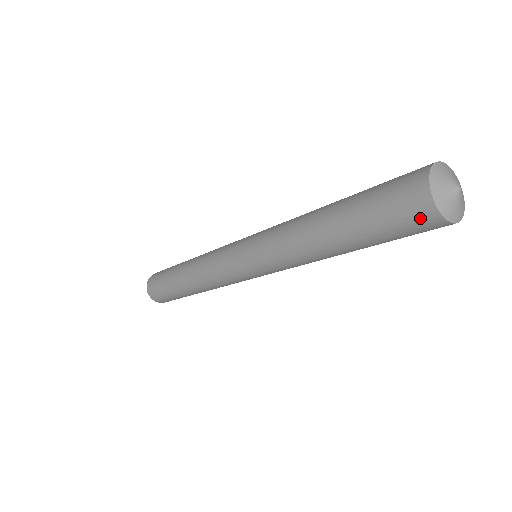
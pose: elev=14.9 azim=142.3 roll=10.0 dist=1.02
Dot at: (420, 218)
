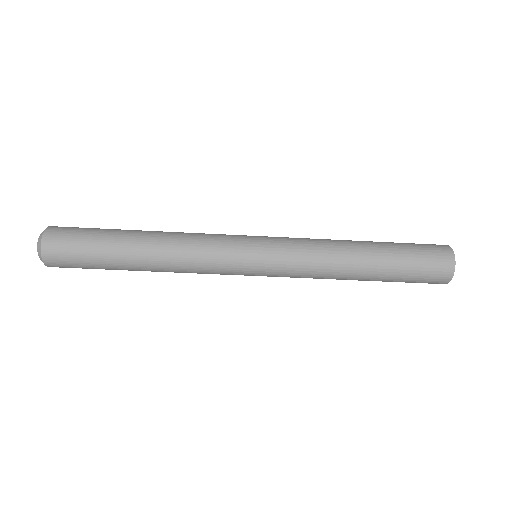
Dot at: (440, 277)
